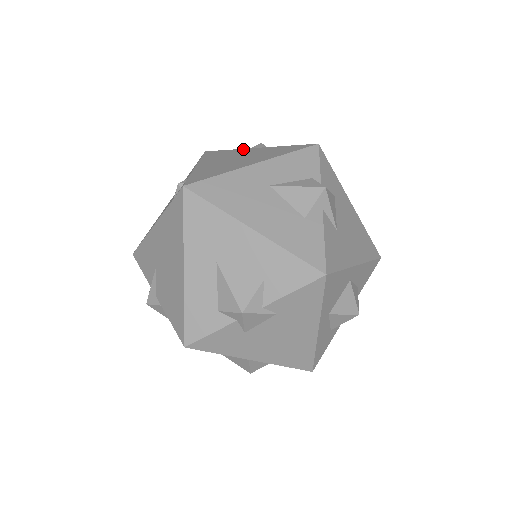
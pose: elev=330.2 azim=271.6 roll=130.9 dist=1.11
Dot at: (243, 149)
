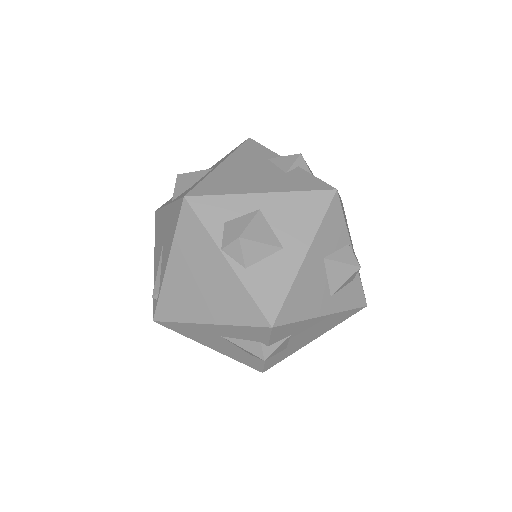
Dot at: (215, 248)
